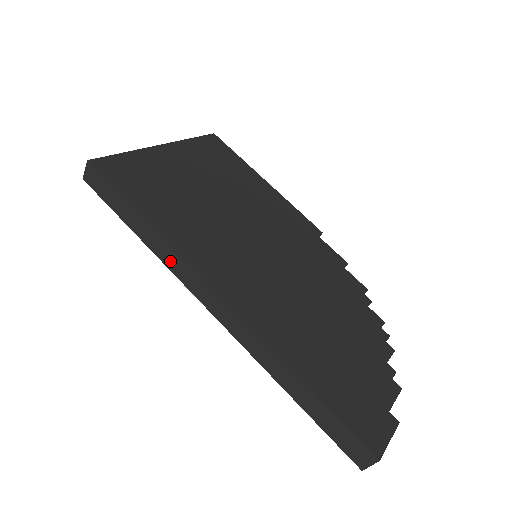
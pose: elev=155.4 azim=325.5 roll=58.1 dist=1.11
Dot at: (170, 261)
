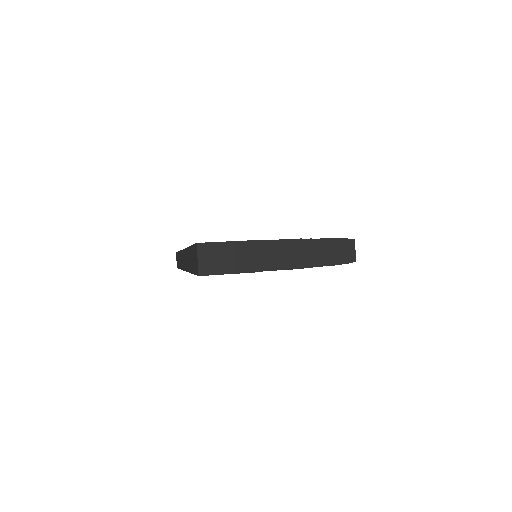
Dot at: occluded
